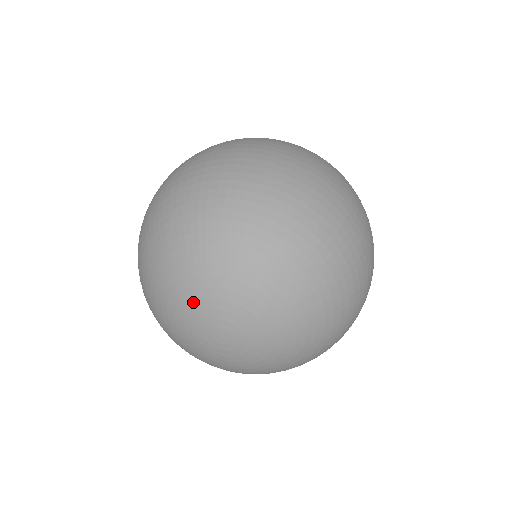
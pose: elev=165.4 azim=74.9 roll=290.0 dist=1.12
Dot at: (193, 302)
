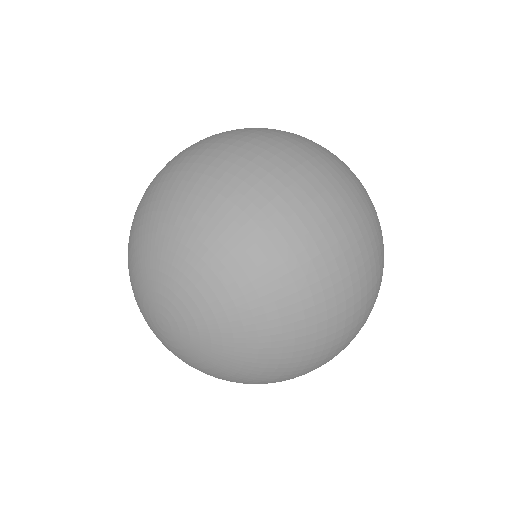
Dot at: (143, 281)
